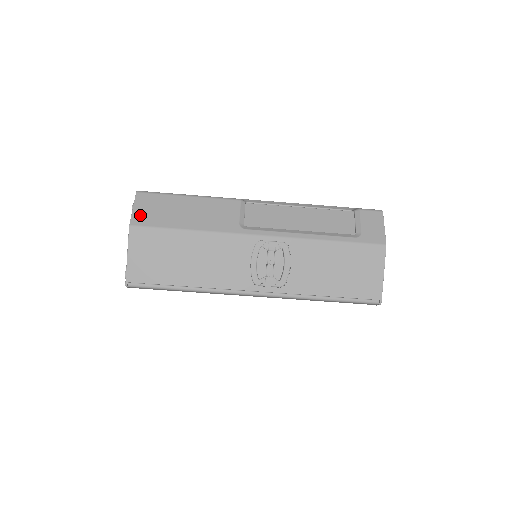
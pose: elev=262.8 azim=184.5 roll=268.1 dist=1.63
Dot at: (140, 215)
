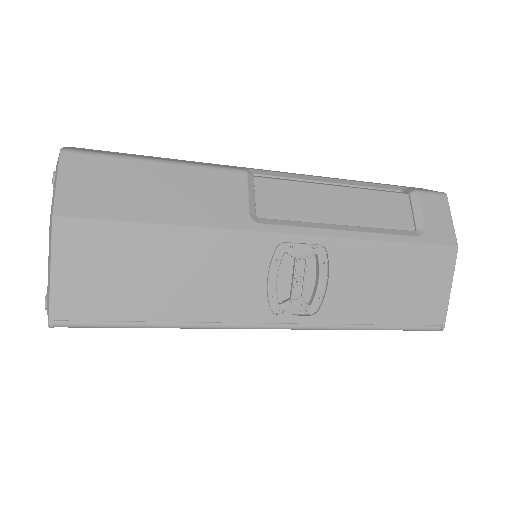
Dot at: (72, 196)
